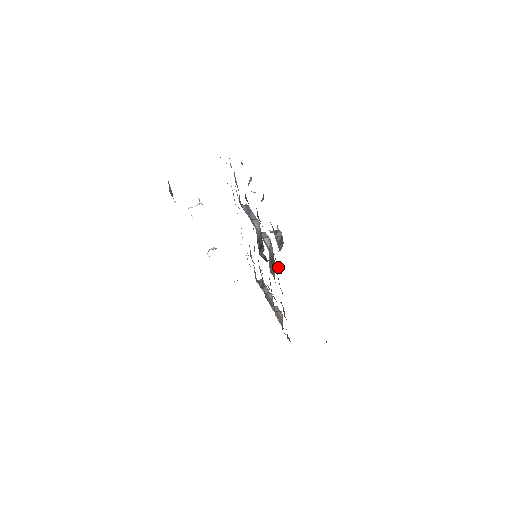
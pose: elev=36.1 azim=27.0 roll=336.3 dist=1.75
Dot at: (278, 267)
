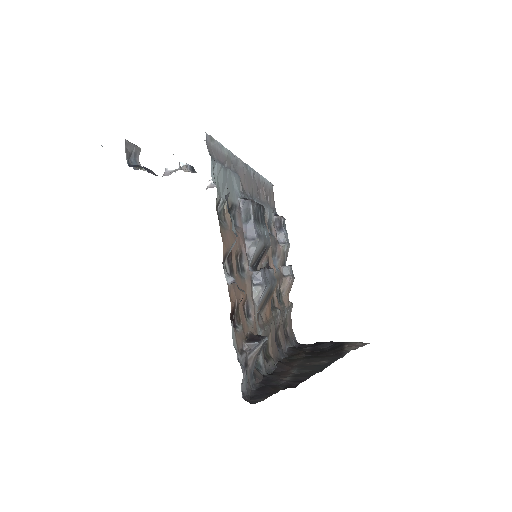
Dot at: occluded
